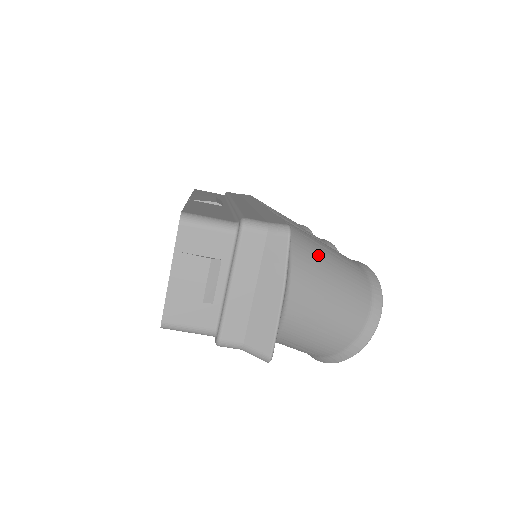
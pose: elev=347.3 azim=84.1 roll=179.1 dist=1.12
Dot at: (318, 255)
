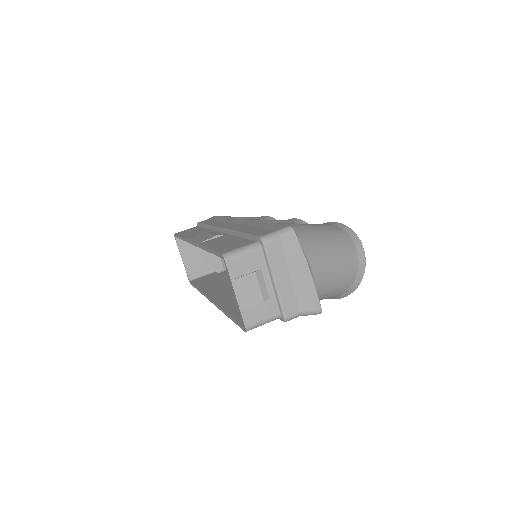
Dot at: (311, 233)
